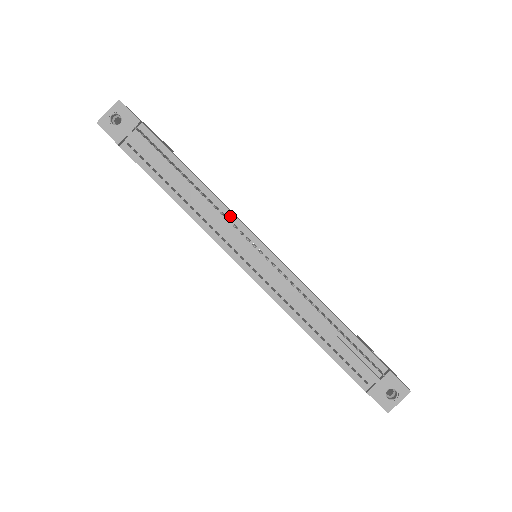
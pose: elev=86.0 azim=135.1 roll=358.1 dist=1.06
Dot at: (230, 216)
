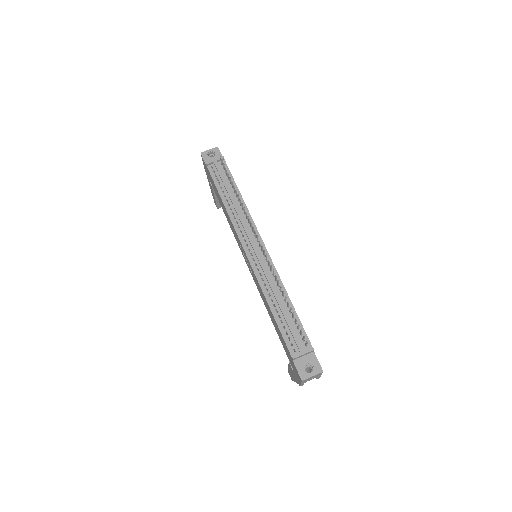
Dot at: (251, 221)
